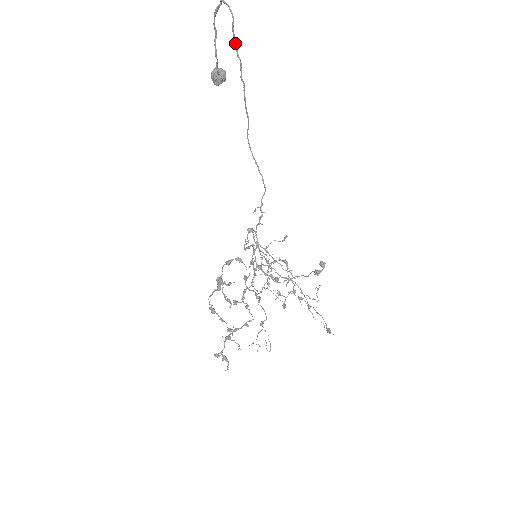
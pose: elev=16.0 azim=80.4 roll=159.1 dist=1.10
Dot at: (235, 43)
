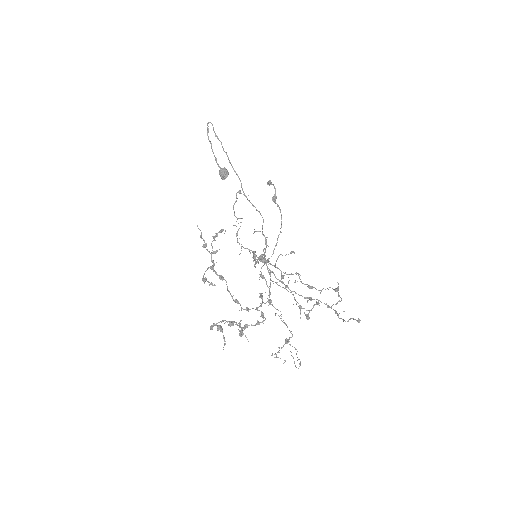
Dot at: (216, 136)
